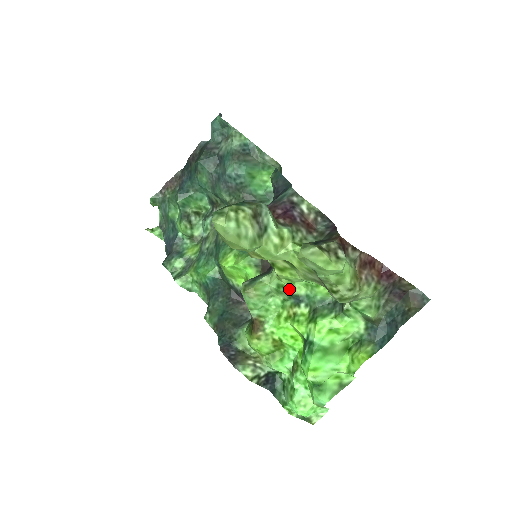
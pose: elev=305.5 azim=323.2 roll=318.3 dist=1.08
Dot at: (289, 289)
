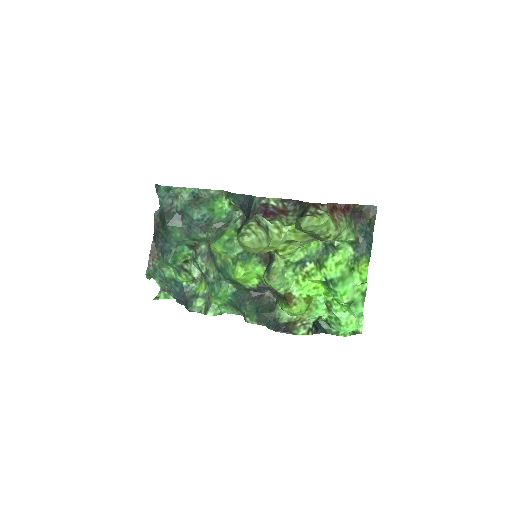
Dot at: (293, 260)
